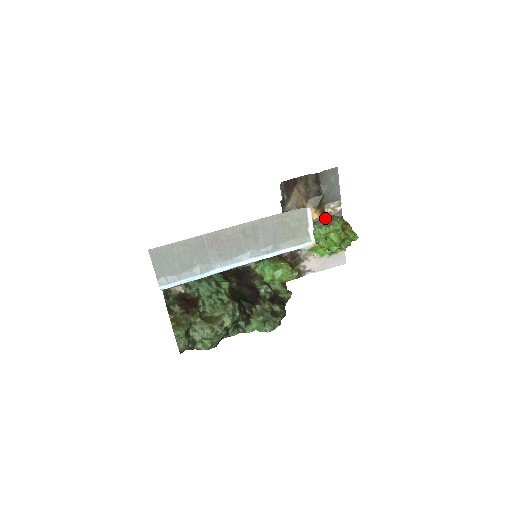
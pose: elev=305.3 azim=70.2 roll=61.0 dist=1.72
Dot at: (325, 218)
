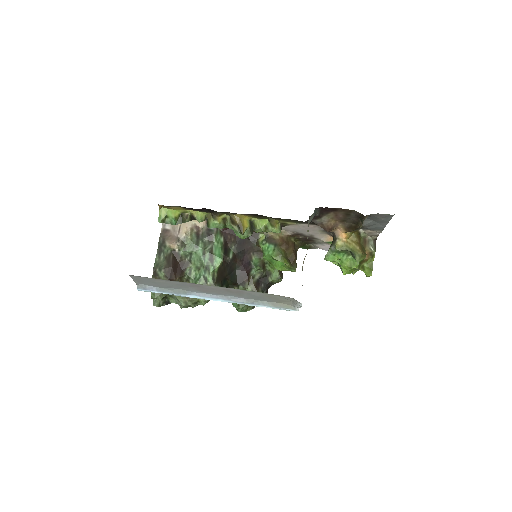
Dot at: (349, 247)
